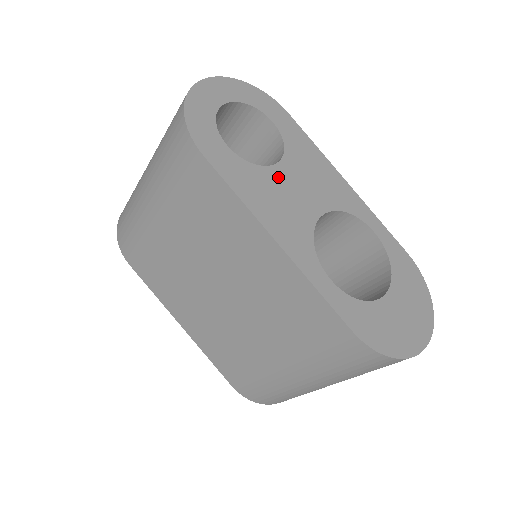
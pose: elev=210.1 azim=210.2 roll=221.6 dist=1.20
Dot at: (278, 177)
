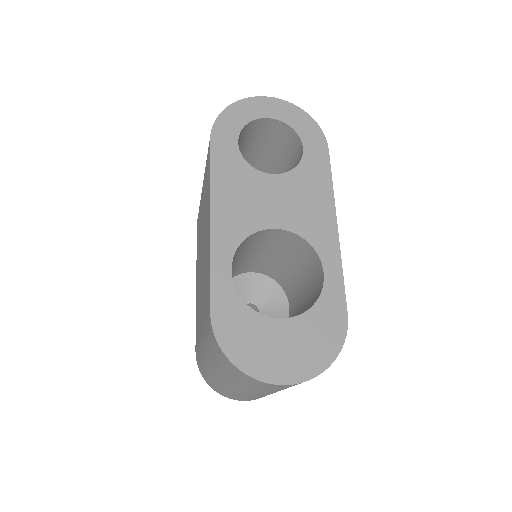
Dot at: (263, 183)
